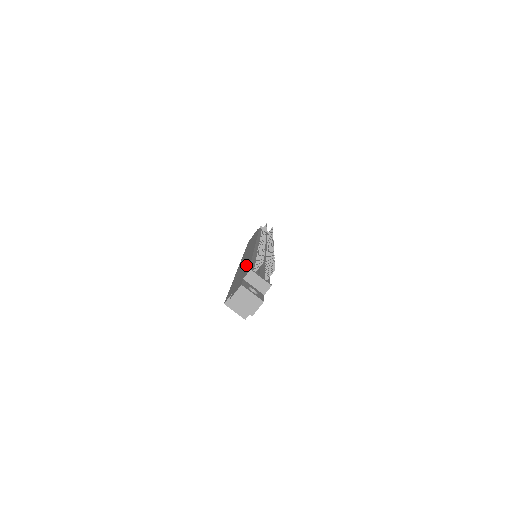
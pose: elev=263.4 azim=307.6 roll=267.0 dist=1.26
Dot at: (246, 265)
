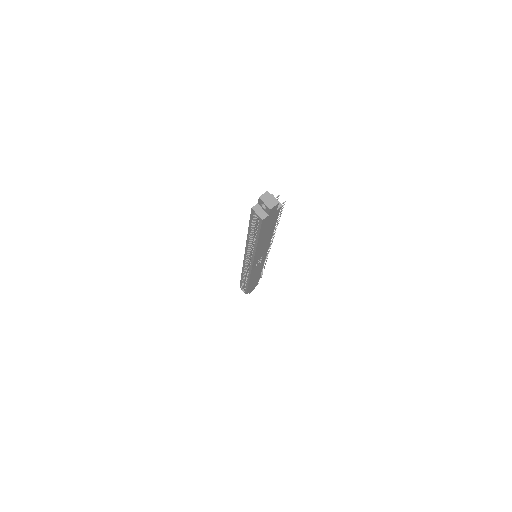
Dot at: occluded
